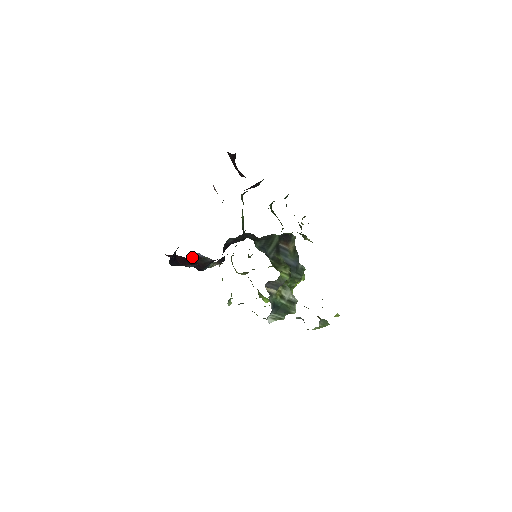
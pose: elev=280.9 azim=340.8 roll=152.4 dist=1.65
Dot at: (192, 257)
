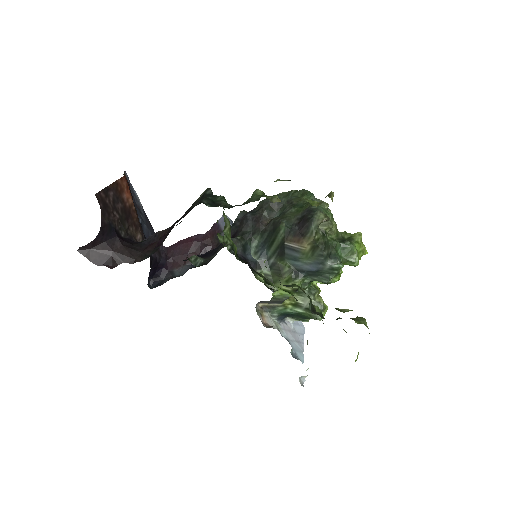
Dot at: (211, 228)
